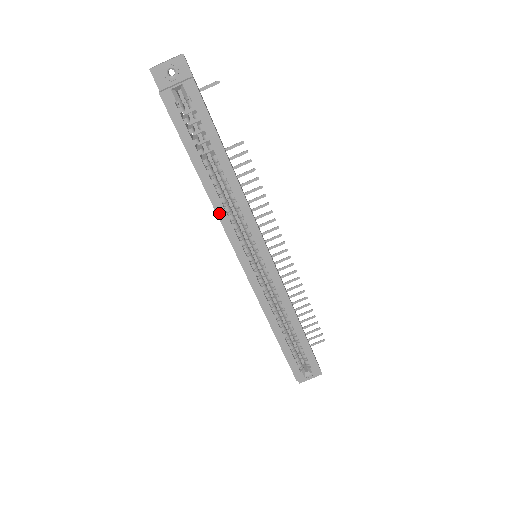
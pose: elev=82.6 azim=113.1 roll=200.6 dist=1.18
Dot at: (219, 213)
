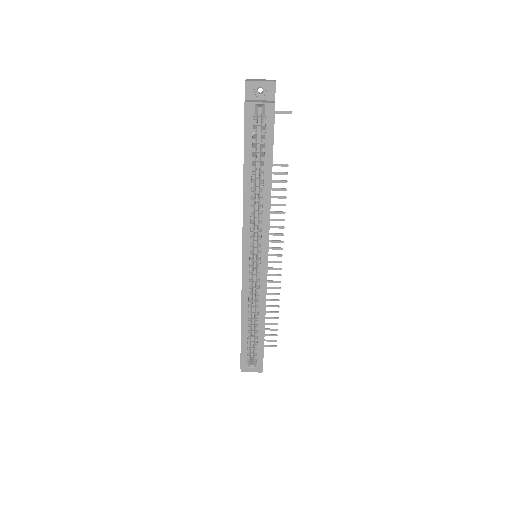
Dot at: (245, 211)
